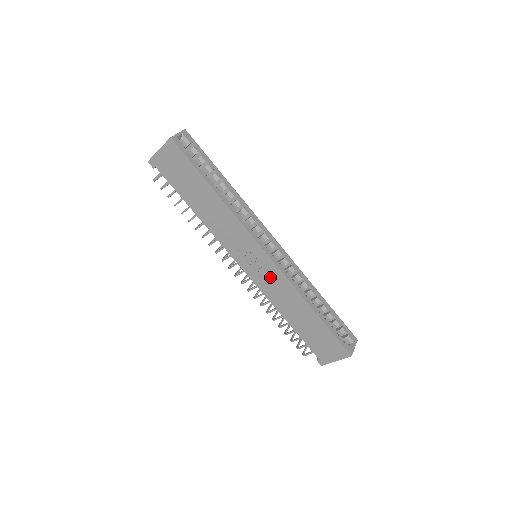
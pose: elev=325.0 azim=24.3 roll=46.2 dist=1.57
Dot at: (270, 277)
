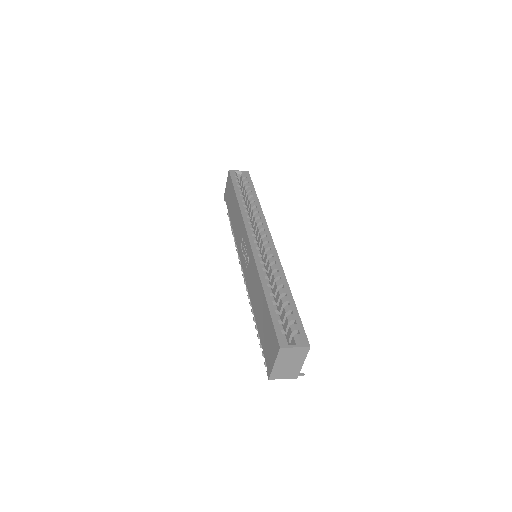
Dot at: (250, 265)
